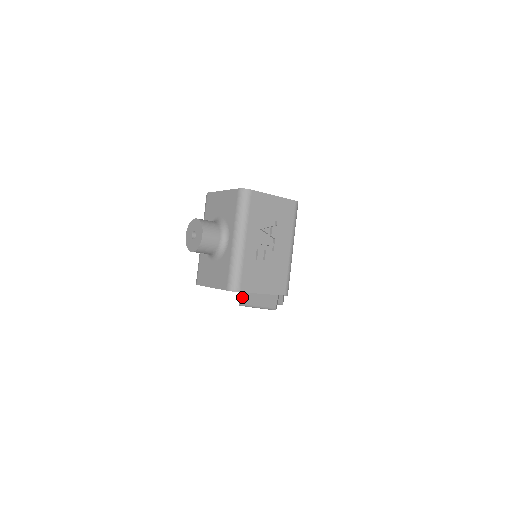
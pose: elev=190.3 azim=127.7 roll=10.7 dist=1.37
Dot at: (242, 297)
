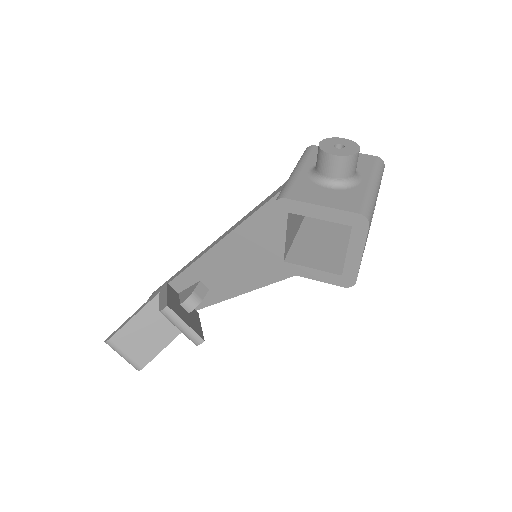
Dot at: (169, 303)
